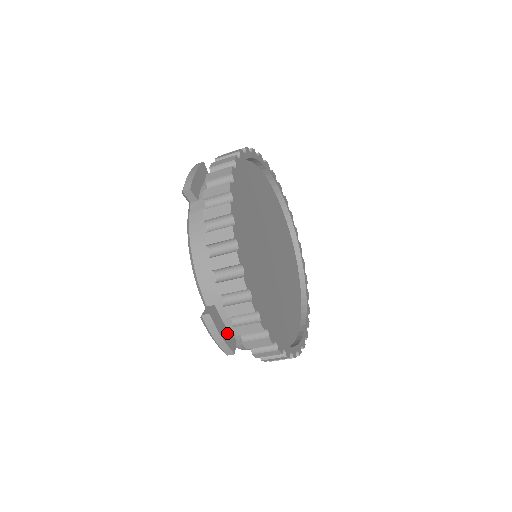
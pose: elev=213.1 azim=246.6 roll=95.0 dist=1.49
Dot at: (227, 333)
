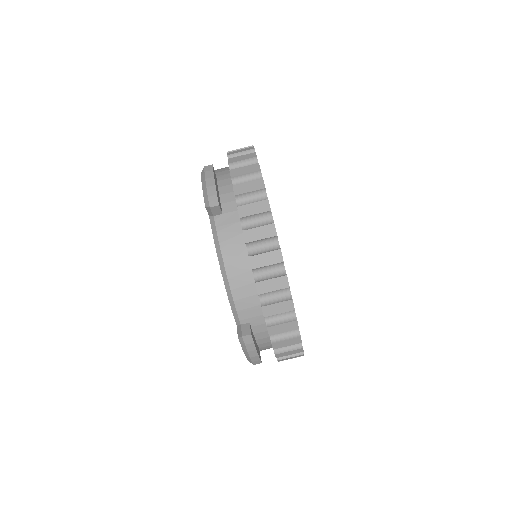
Dot at: (218, 195)
